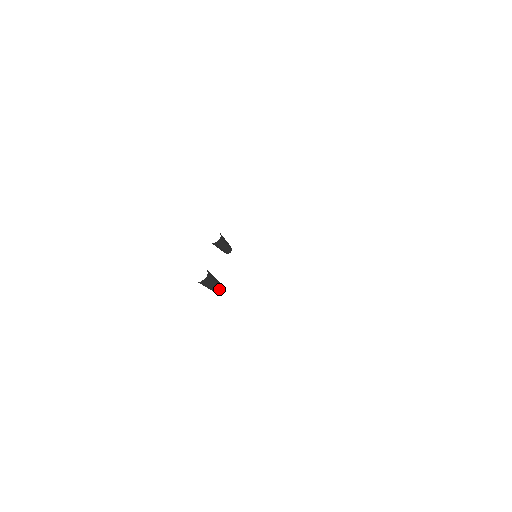
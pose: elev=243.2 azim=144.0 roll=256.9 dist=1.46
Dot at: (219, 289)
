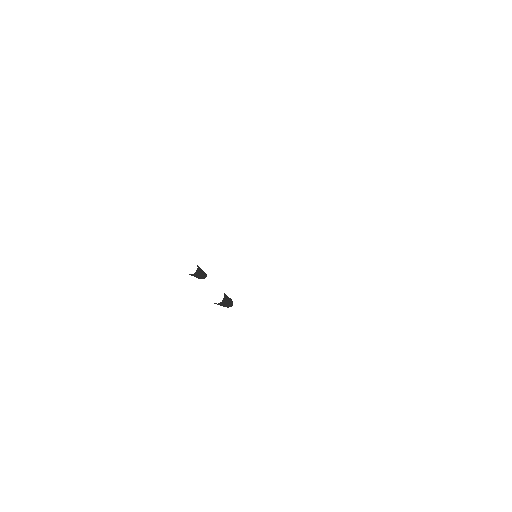
Dot at: (232, 303)
